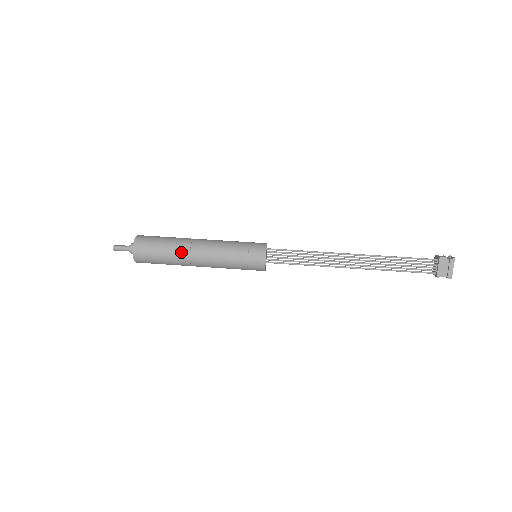
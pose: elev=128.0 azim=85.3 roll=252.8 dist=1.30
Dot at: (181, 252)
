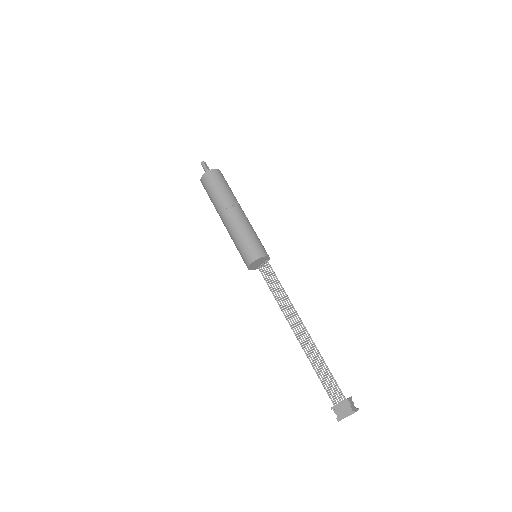
Dot at: (222, 203)
